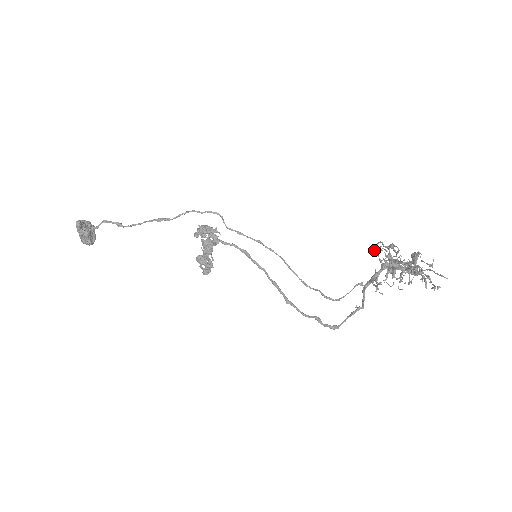
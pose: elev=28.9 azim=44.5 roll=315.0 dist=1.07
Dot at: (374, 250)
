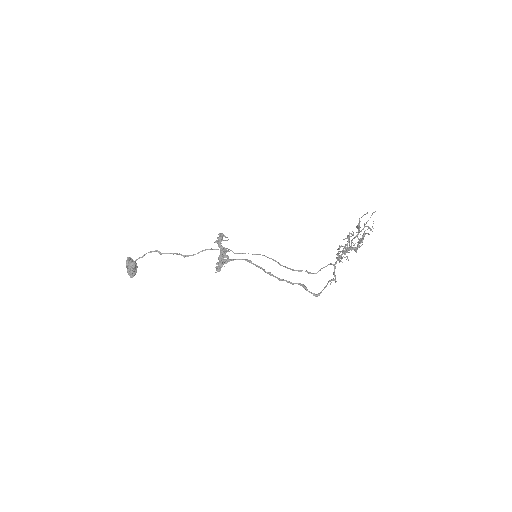
Dot at: occluded
